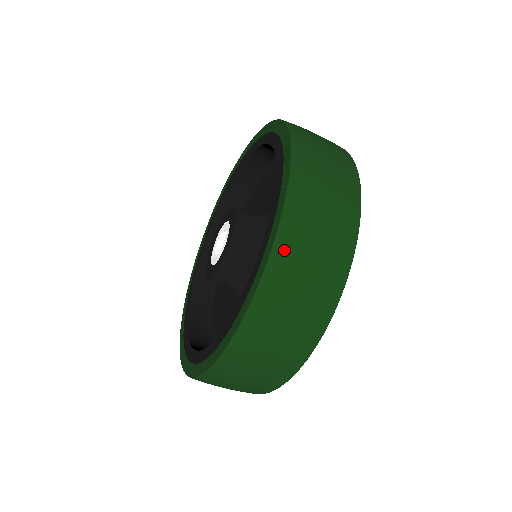
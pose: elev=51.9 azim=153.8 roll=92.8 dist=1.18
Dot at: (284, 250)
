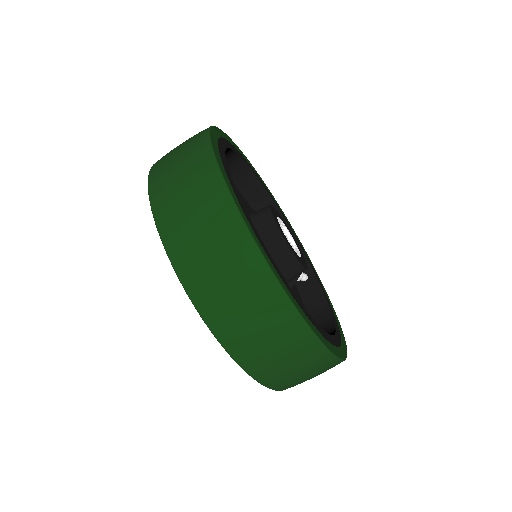
Dot at: (178, 255)
